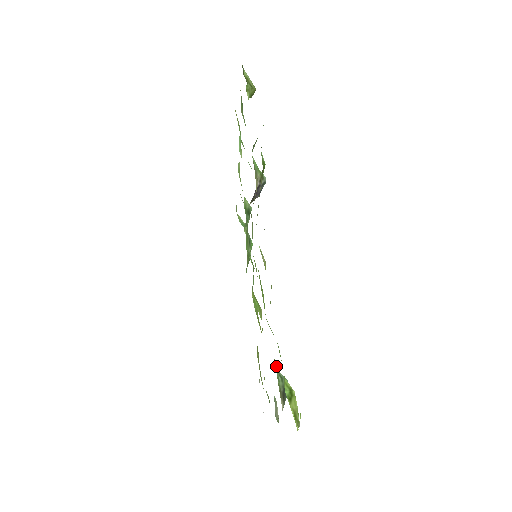
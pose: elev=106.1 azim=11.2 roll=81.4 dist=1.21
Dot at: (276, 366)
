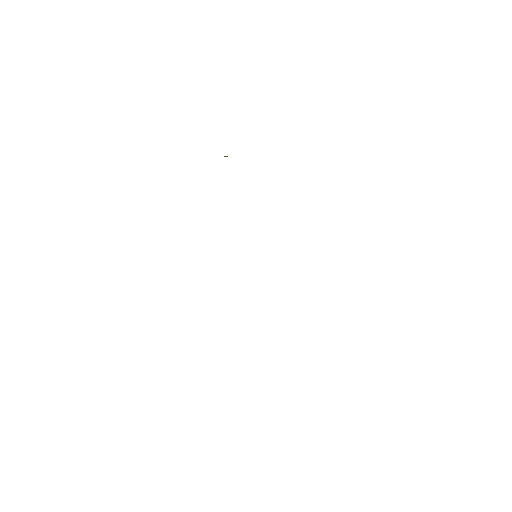
Dot at: occluded
